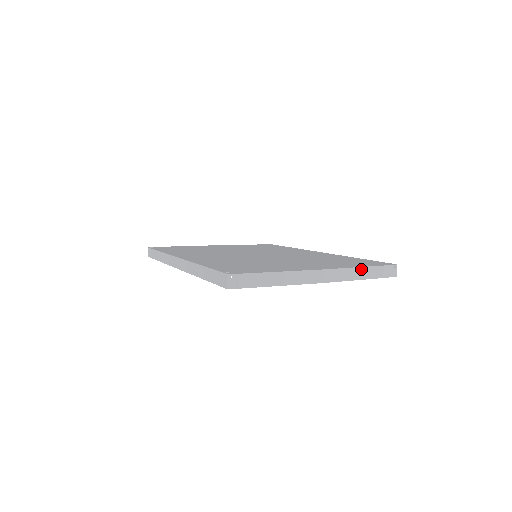
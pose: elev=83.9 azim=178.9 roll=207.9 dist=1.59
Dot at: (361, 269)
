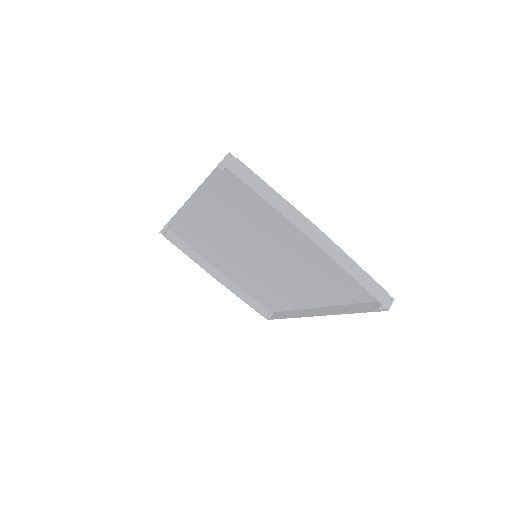
Dot at: (355, 265)
